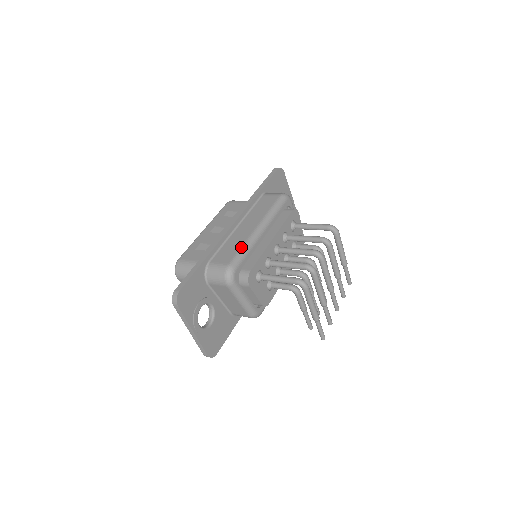
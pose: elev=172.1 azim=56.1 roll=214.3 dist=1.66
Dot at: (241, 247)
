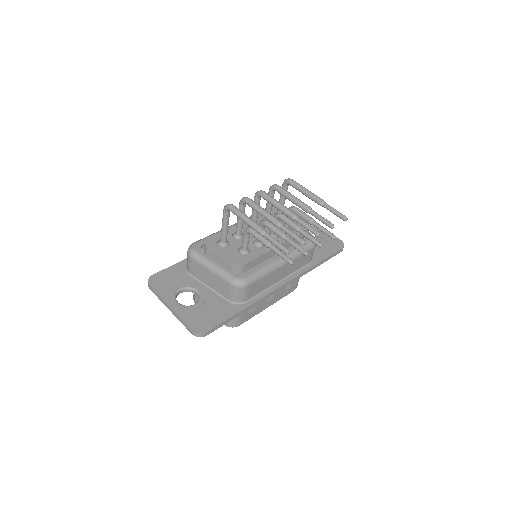
Dot at: occluded
